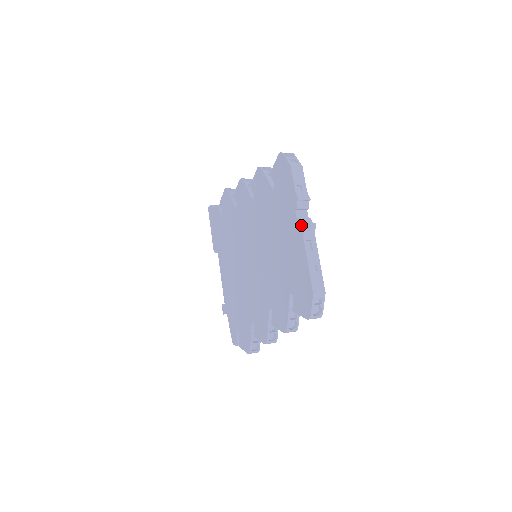
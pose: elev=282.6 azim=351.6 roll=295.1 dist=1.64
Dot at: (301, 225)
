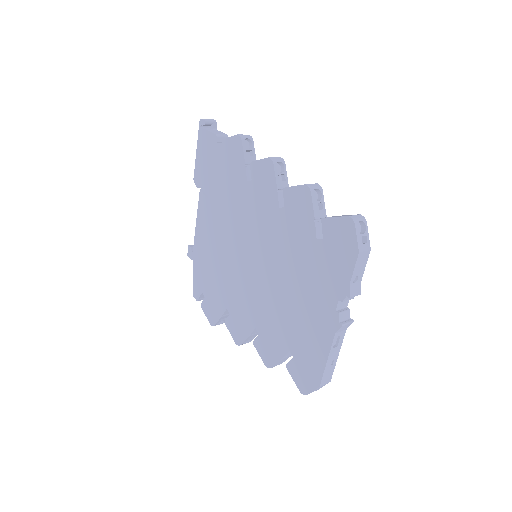
Dot at: (338, 323)
